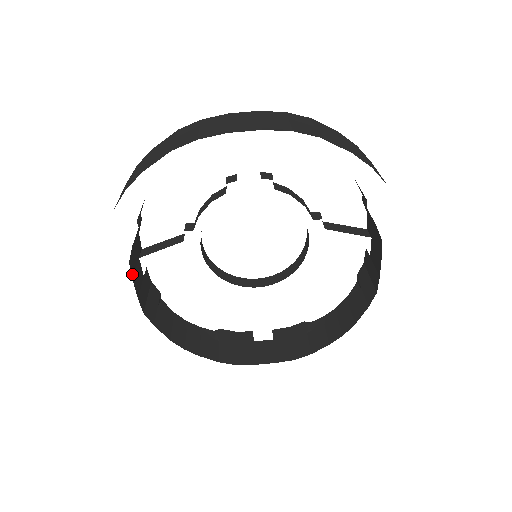
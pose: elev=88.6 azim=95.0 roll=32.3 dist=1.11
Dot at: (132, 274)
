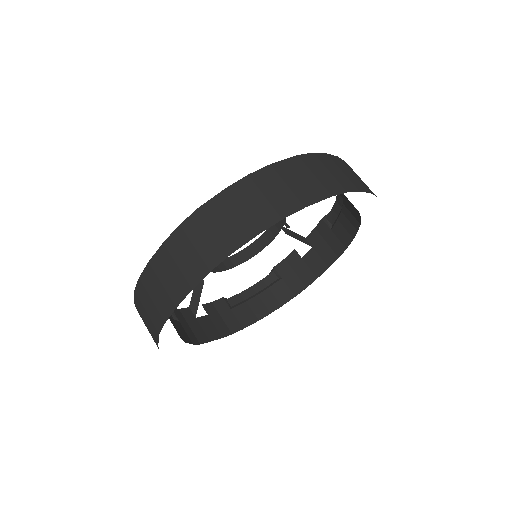
Dot at: (207, 340)
